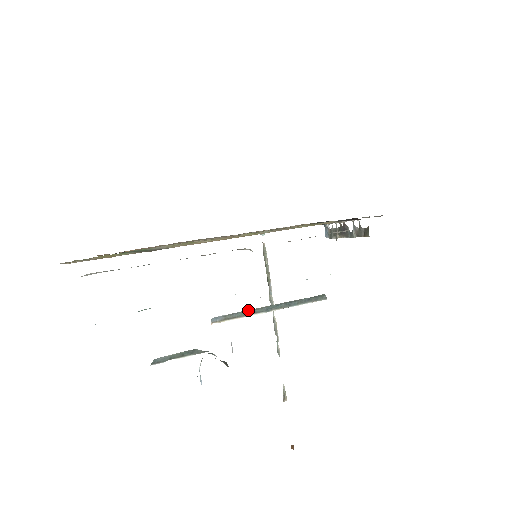
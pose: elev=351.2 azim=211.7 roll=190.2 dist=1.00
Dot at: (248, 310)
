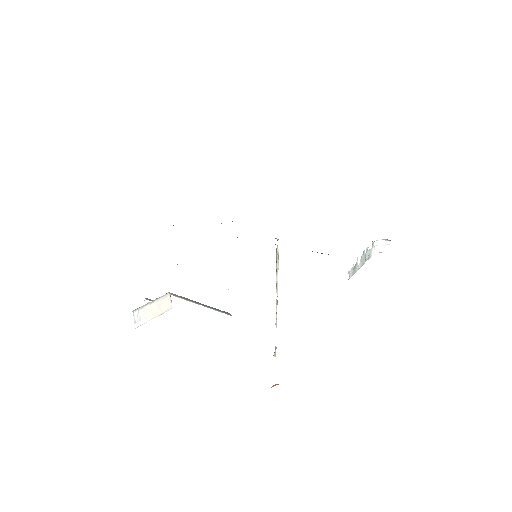
Dot at: (186, 298)
